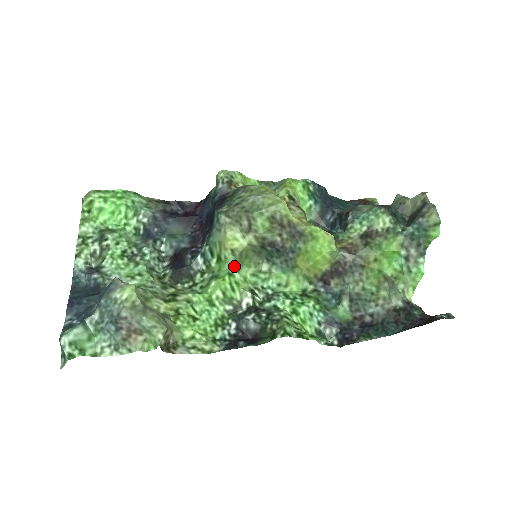
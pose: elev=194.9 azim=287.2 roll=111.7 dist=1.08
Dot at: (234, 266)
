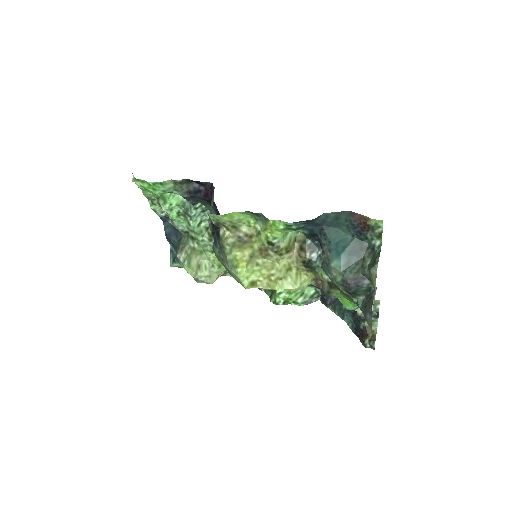
Dot at: occluded
